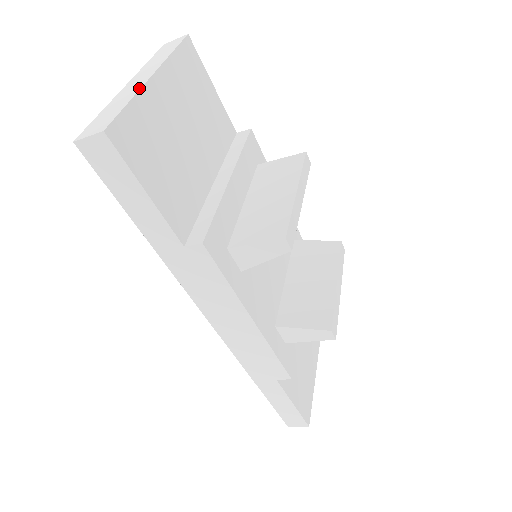
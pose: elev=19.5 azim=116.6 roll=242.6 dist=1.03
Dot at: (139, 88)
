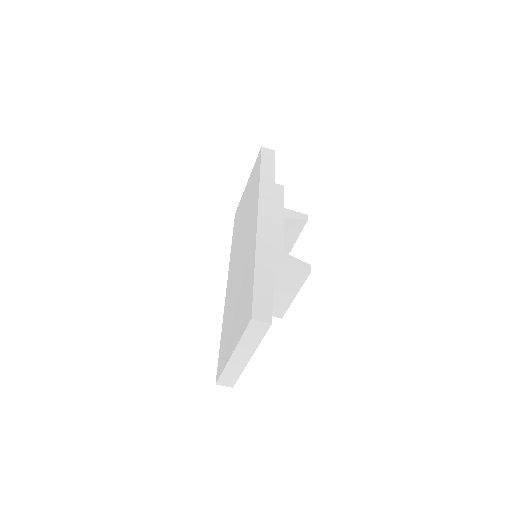
Dot at: occluded
